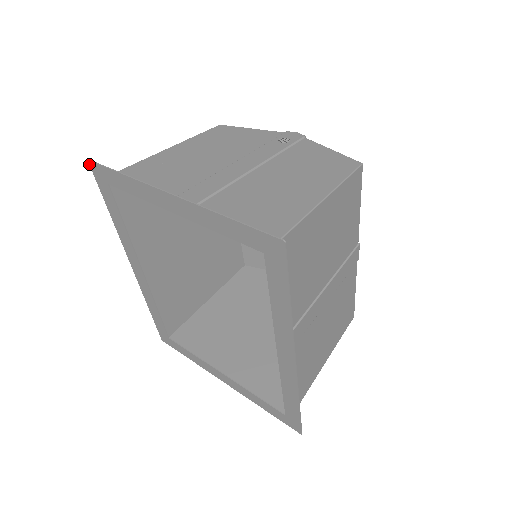
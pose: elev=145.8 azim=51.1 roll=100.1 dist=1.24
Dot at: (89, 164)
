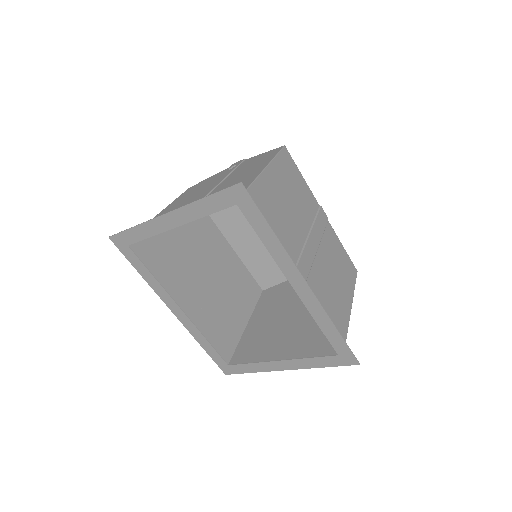
Dot at: (111, 240)
